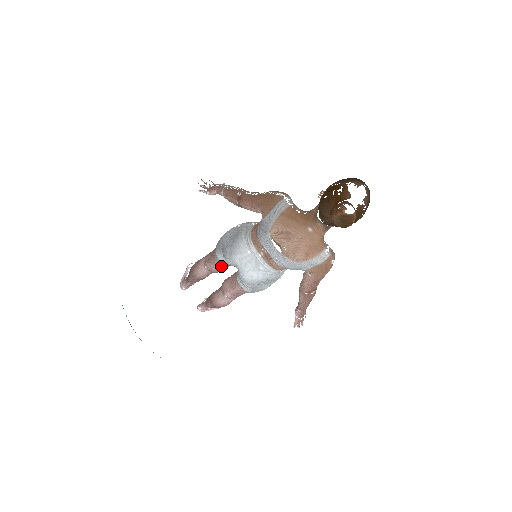
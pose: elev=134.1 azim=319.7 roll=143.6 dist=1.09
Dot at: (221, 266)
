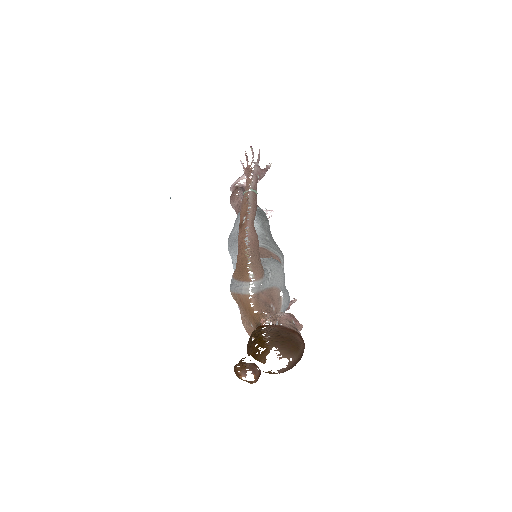
Dot at: occluded
